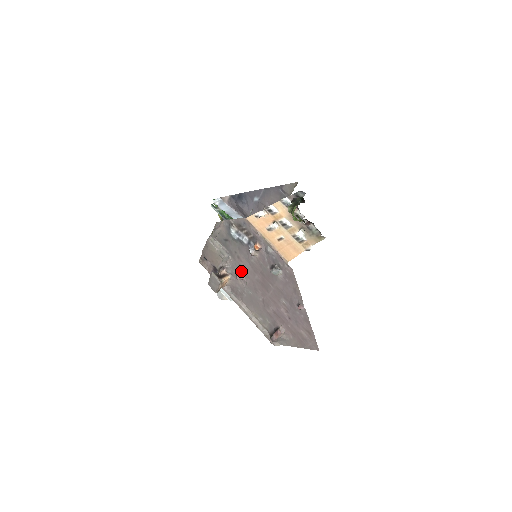
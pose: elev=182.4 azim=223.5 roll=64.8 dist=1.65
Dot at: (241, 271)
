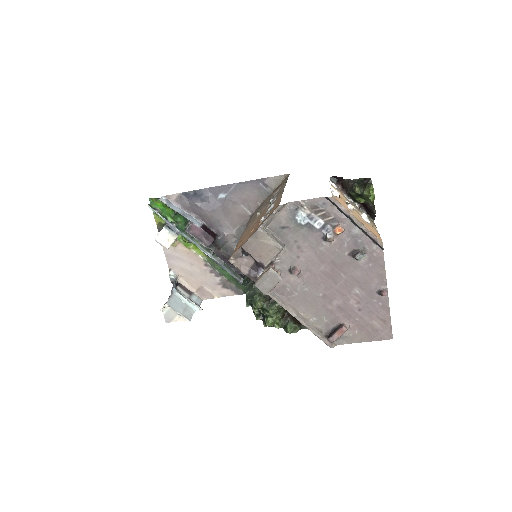
Dot at: (299, 264)
